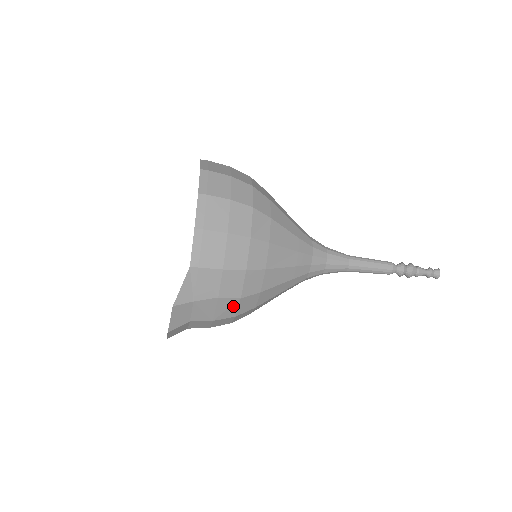
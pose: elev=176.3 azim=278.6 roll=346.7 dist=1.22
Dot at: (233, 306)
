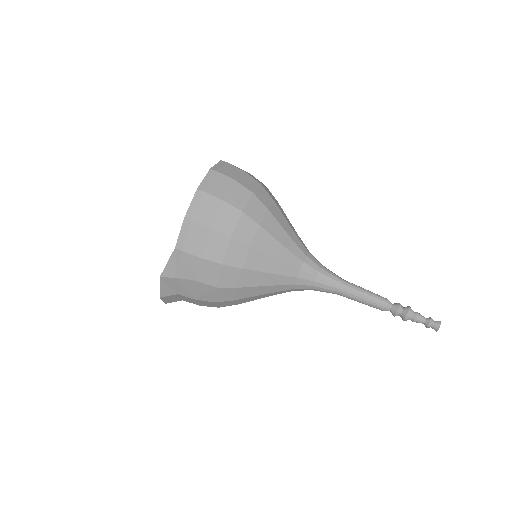
Dot at: (211, 292)
